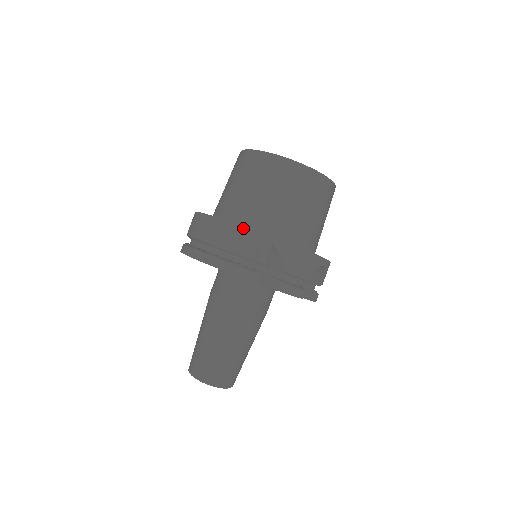
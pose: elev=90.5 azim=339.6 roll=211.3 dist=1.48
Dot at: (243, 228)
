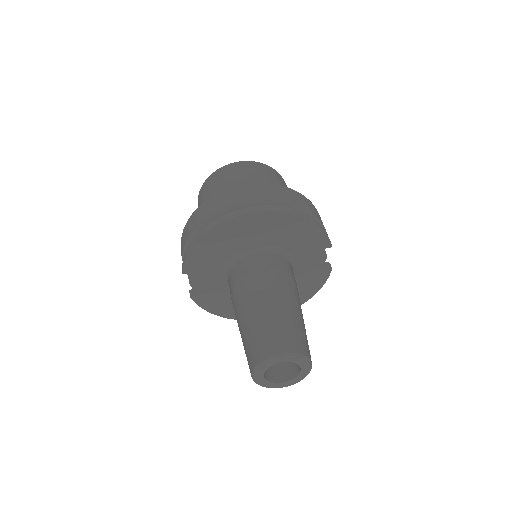
Dot at: (267, 184)
